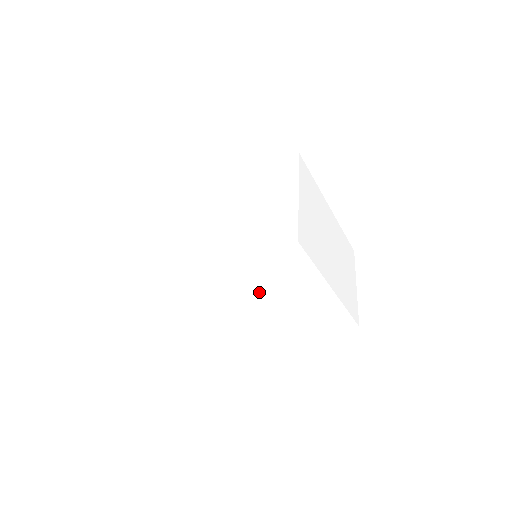
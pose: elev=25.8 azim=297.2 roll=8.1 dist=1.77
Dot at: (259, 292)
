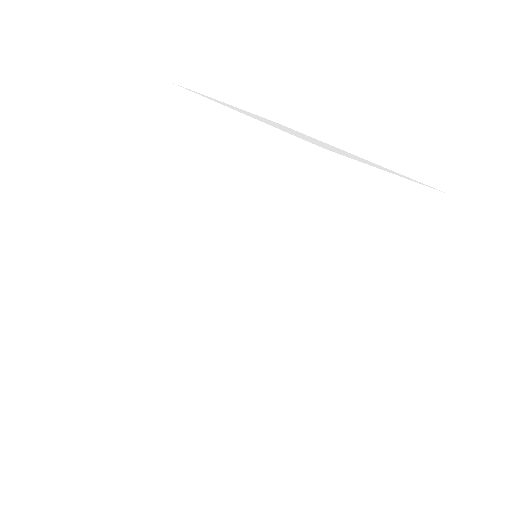
Dot at: (176, 205)
